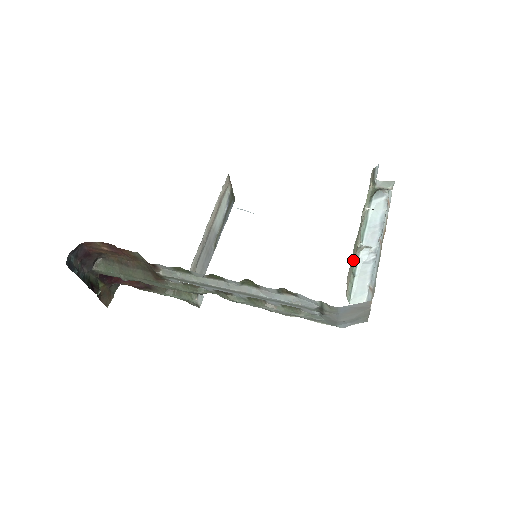
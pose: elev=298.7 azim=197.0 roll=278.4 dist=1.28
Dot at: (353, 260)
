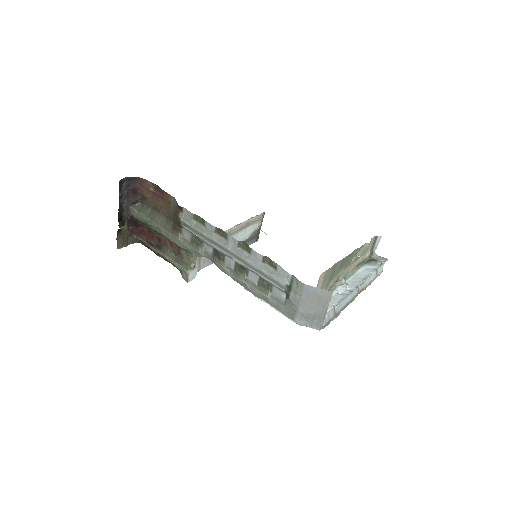
Dot at: (331, 284)
